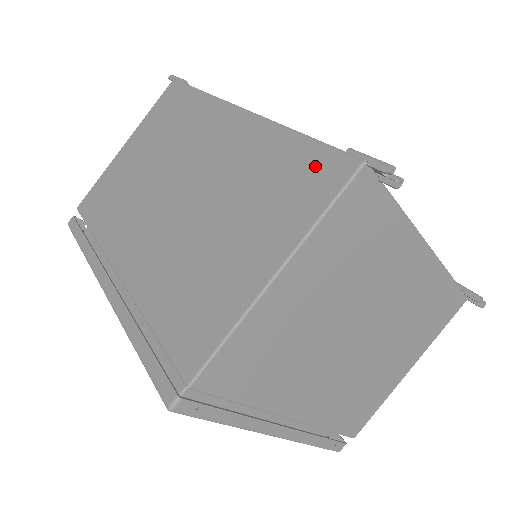
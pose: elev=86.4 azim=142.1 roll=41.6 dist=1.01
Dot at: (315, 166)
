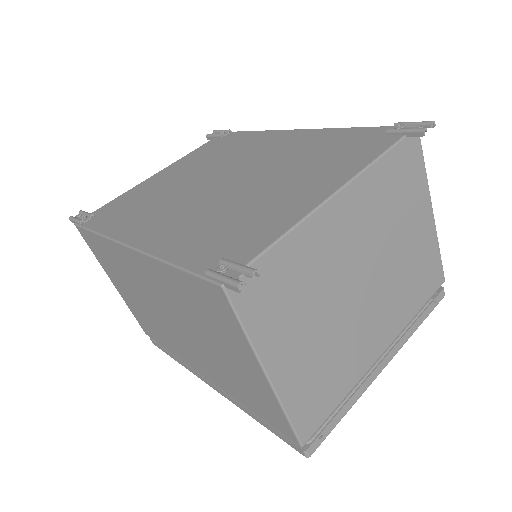
Dot at: (205, 294)
